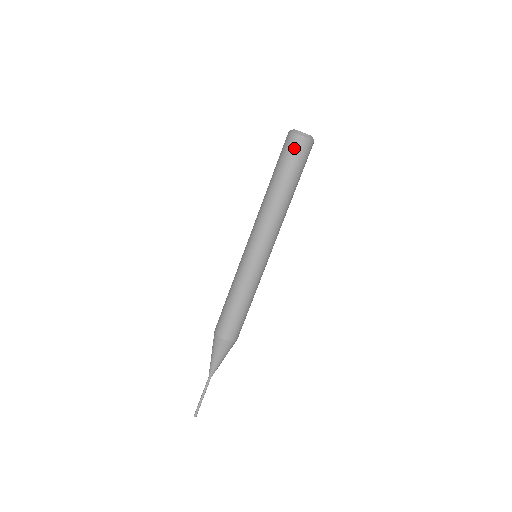
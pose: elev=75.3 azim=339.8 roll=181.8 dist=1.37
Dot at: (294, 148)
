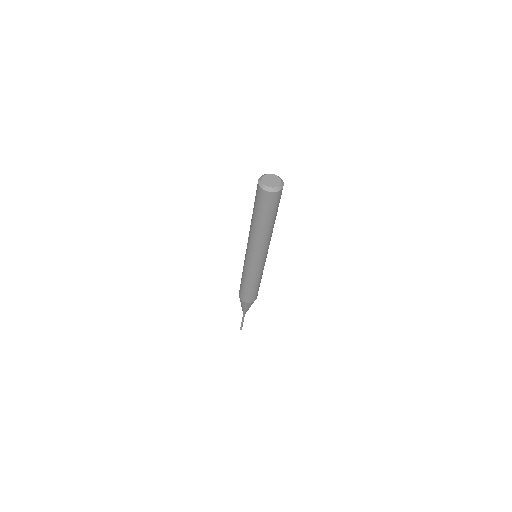
Dot at: (276, 200)
